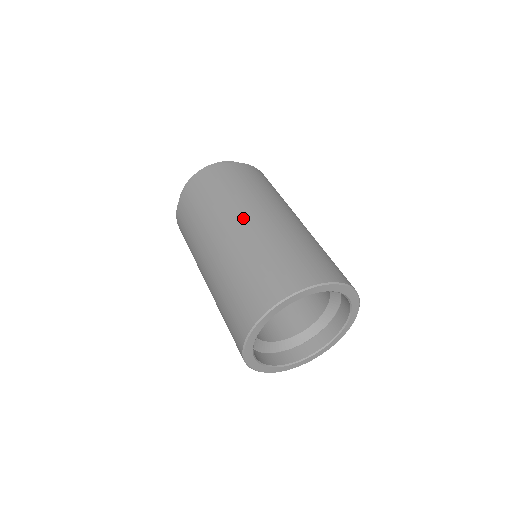
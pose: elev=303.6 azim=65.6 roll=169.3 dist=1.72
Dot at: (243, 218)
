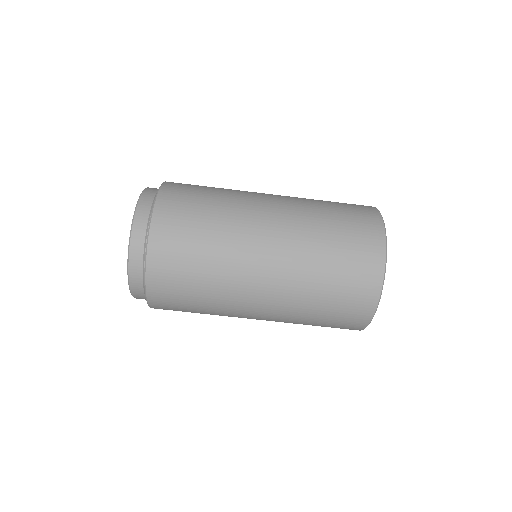
Dot at: (258, 285)
